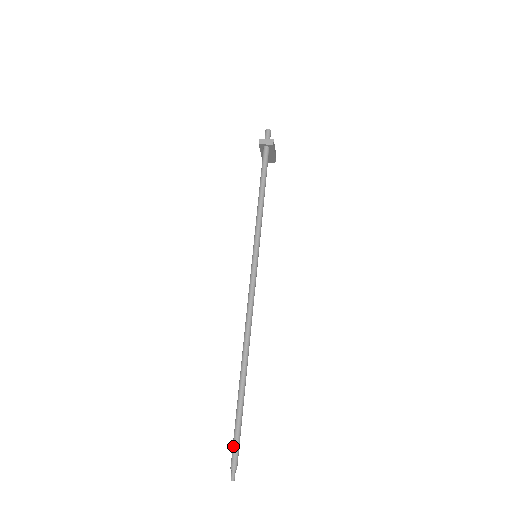
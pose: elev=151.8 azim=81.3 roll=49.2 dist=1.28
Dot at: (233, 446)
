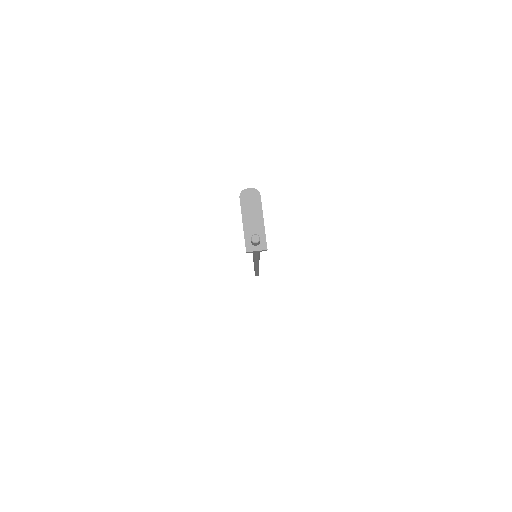
Dot at: occluded
